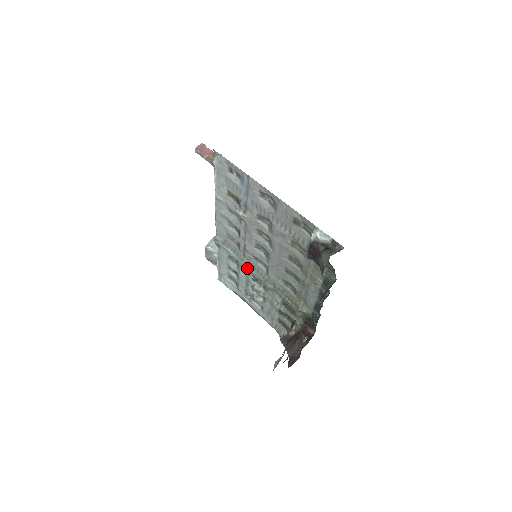
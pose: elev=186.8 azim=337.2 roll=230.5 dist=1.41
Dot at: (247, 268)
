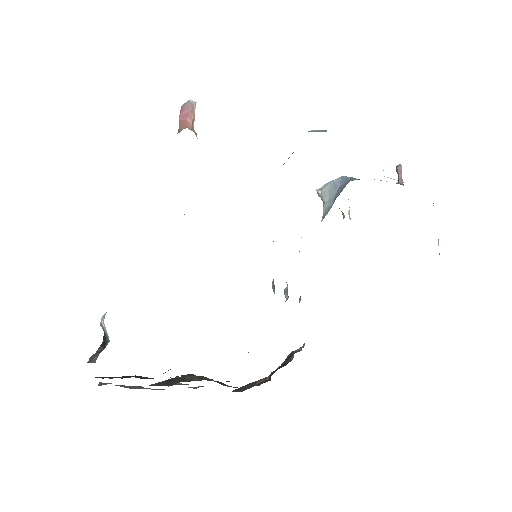
Dot at: occluded
